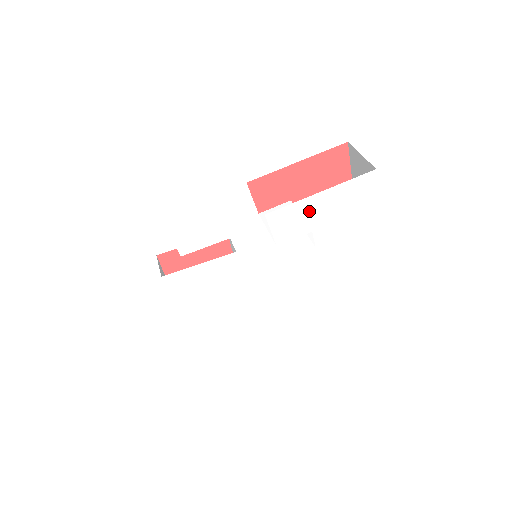
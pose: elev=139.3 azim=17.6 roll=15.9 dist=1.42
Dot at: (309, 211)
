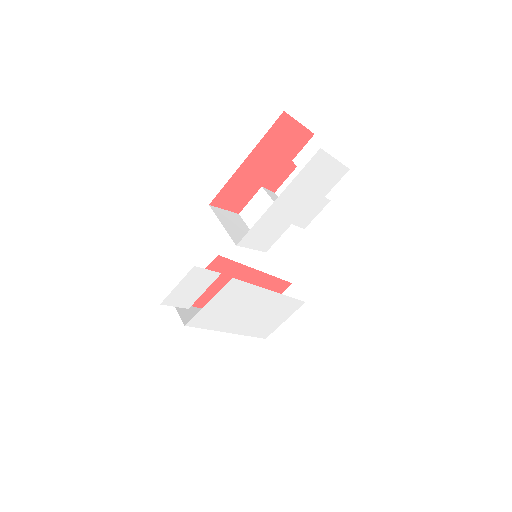
Dot at: (276, 216)
